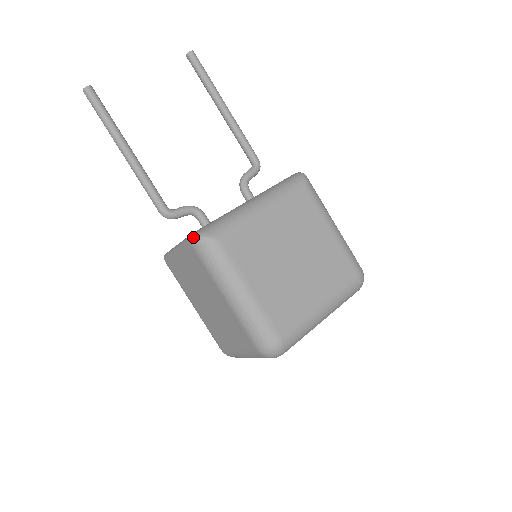
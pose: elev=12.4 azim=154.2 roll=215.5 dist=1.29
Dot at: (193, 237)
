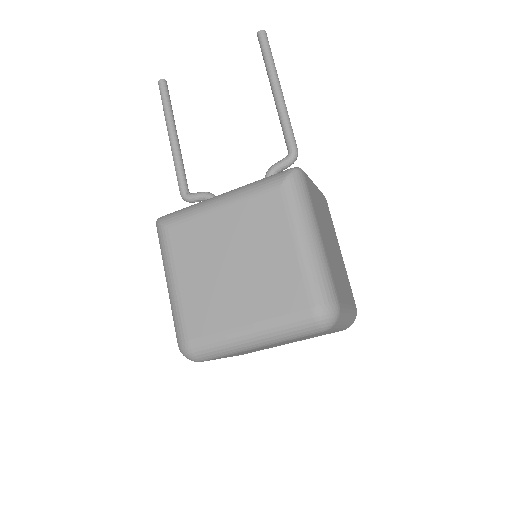
Dot at: (157, 220)
